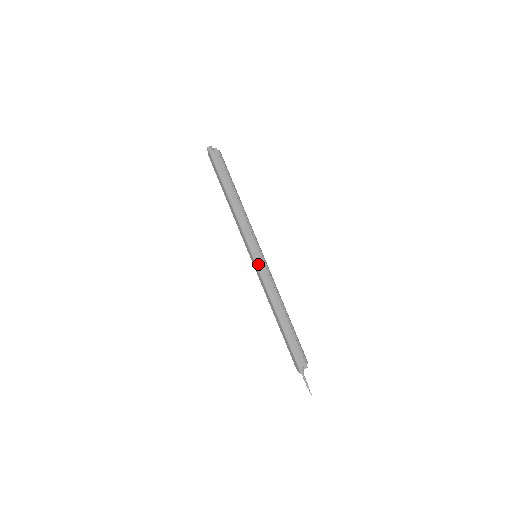
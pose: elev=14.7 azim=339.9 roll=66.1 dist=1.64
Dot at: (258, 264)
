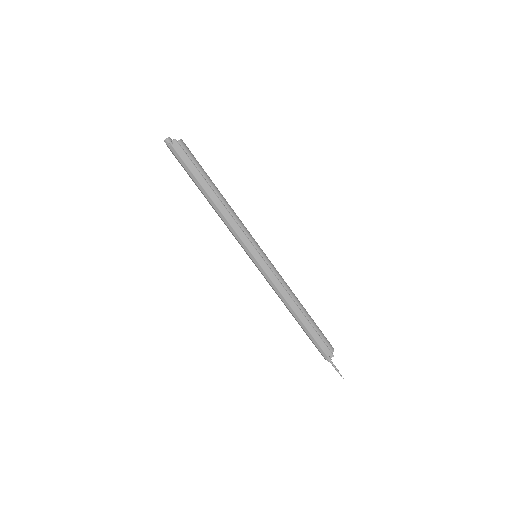
Dot at: (260, 267)
